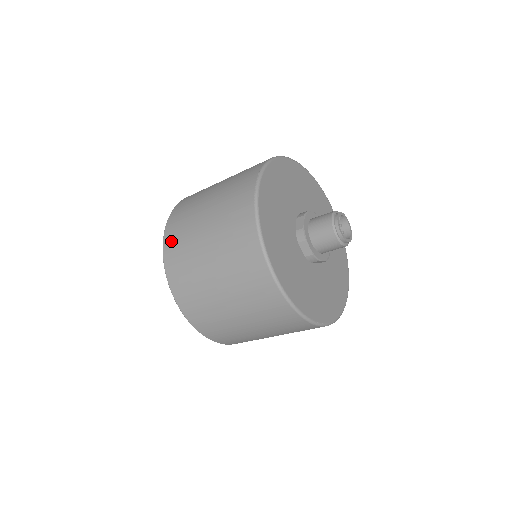
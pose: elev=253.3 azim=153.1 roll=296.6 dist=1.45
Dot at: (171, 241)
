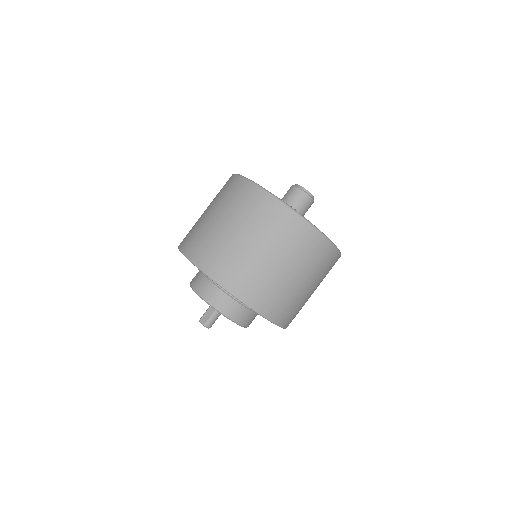
Dot at: (184, 239)
